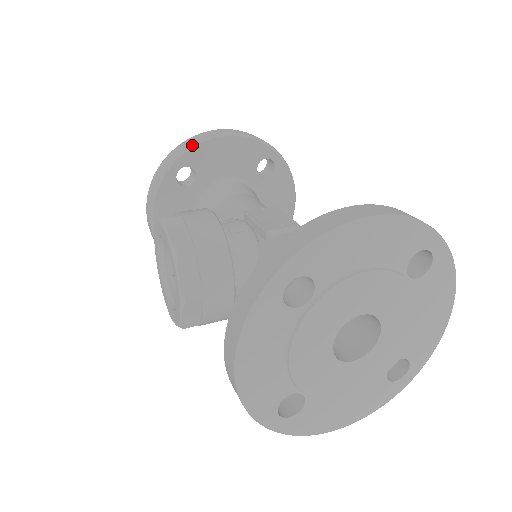
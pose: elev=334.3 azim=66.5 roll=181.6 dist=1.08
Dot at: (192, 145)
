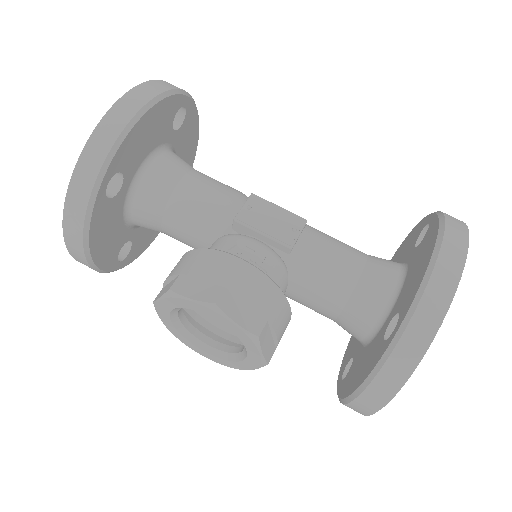
Dot at: (115, 146)
